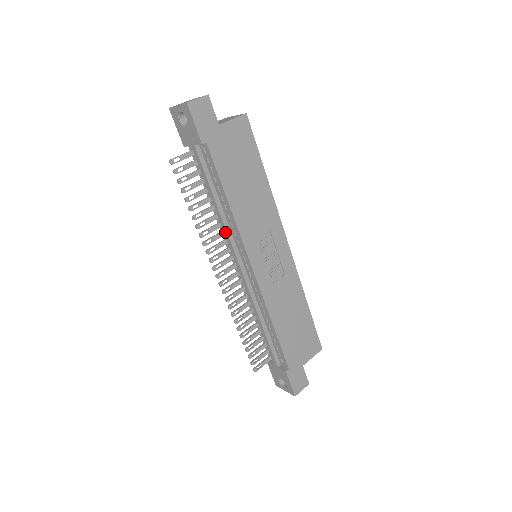
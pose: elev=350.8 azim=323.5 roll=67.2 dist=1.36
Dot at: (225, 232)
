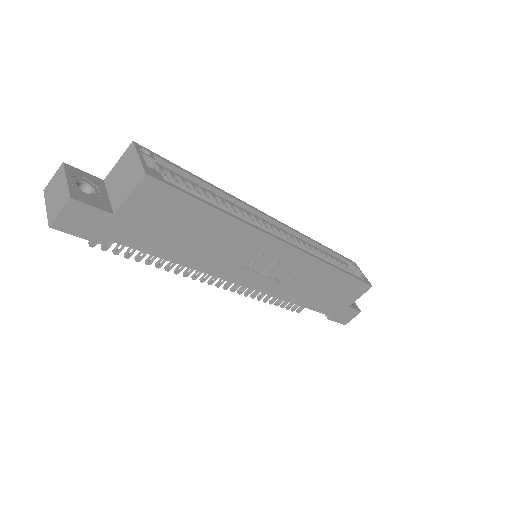
Dot at: occluded
